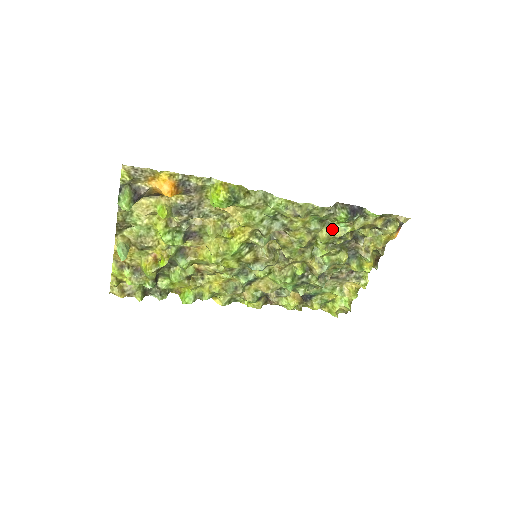
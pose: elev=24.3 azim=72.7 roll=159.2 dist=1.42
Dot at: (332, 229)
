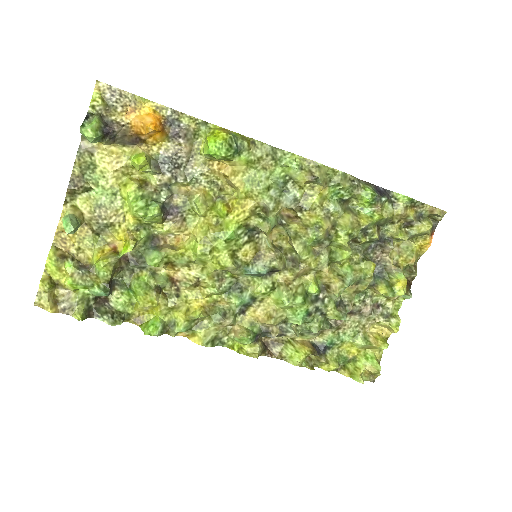
Dot at: (355, 215)
